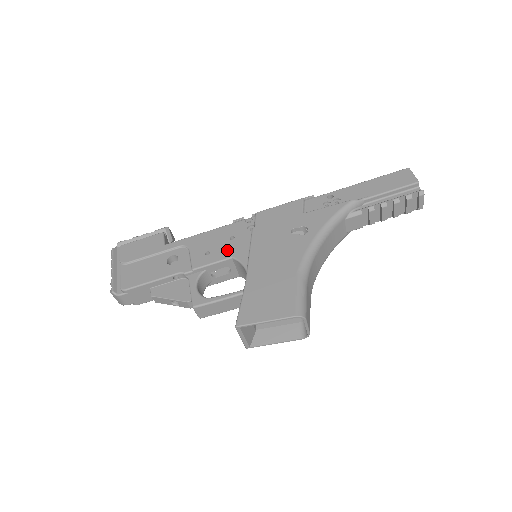
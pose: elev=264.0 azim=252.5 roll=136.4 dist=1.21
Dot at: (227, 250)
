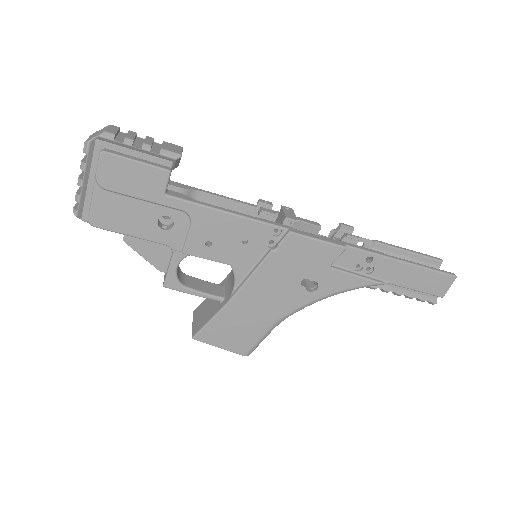
Dot at: (231, 254)
